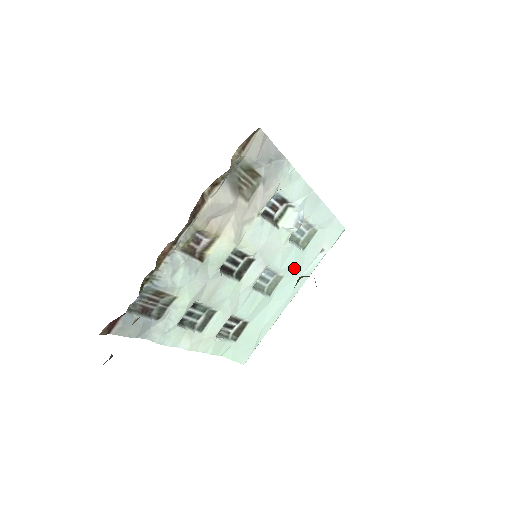
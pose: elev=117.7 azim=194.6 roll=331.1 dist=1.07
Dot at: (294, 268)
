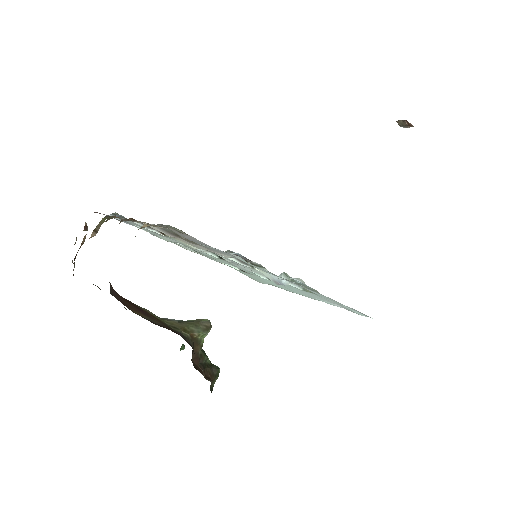
Dot at: (296, 290)
